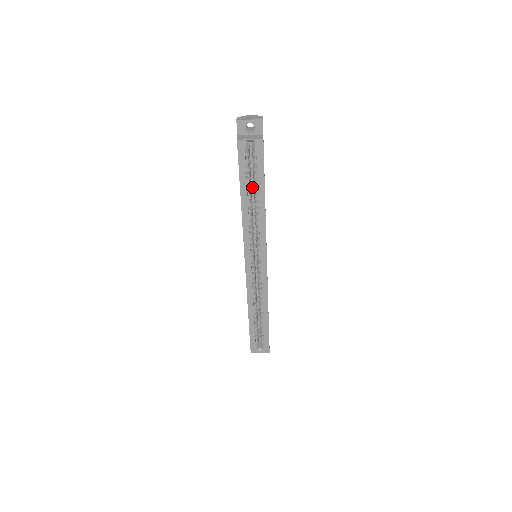
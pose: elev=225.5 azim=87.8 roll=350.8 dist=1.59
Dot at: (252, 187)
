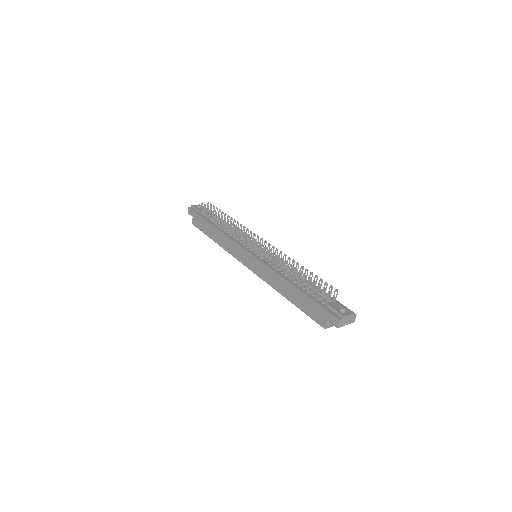
Dot at: occluded
